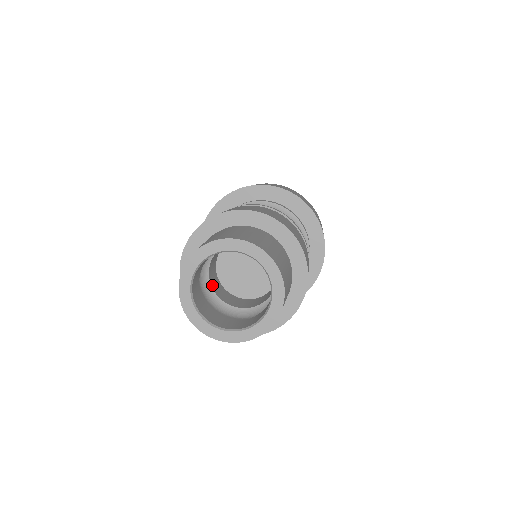
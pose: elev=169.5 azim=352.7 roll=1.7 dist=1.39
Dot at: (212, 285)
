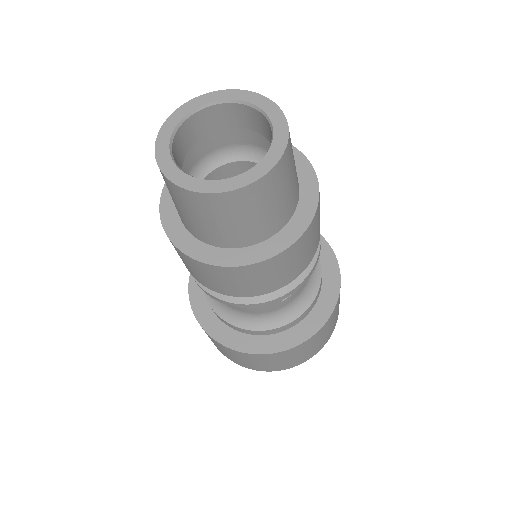
Dot at: occluded
